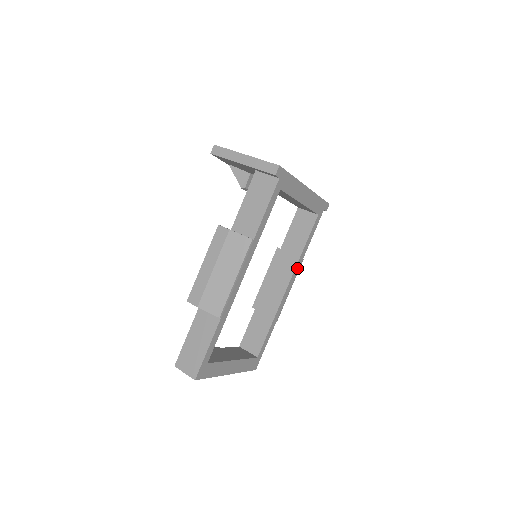
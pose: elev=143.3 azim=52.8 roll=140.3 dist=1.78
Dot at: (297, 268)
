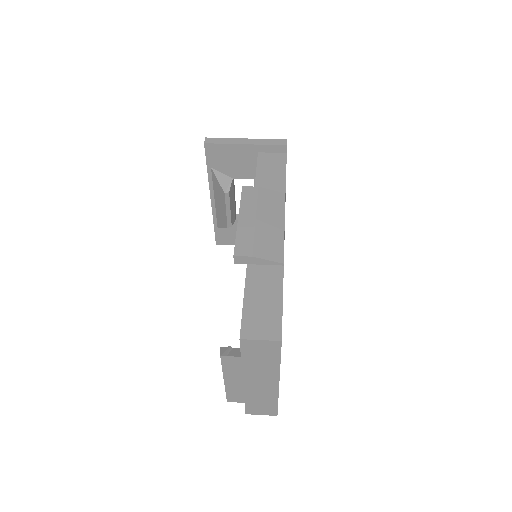
Dot at: occluded
